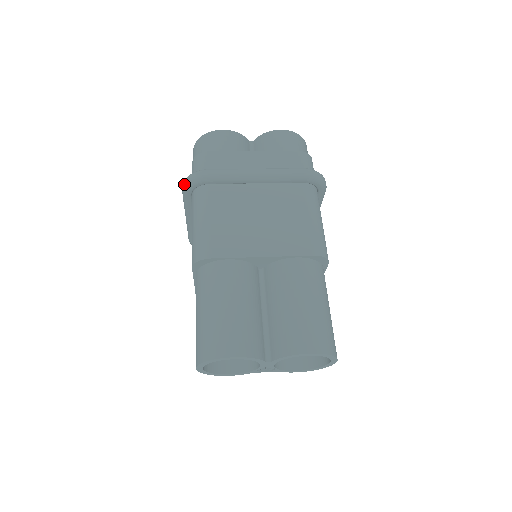
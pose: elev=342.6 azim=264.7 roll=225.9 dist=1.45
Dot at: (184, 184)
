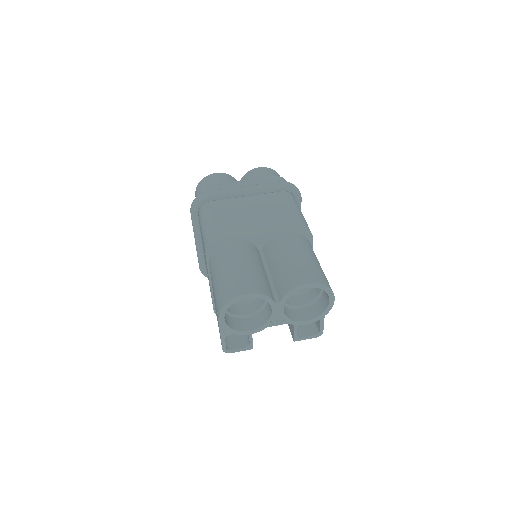
Dot at: (192, 206)
